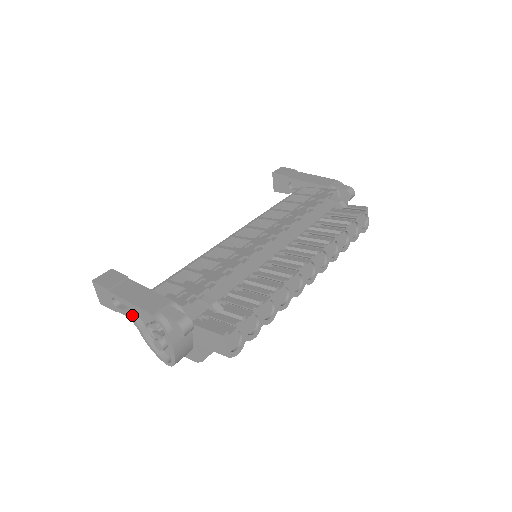
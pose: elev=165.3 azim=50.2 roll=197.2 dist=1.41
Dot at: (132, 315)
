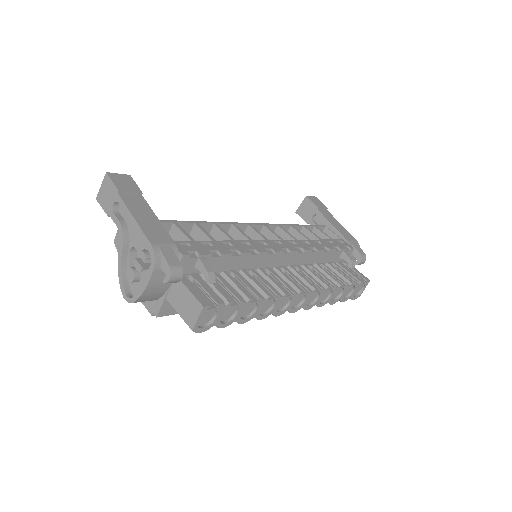
Dot at: (124, 230)
